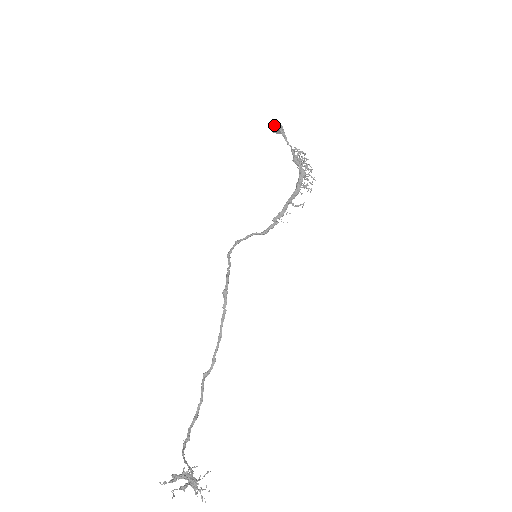
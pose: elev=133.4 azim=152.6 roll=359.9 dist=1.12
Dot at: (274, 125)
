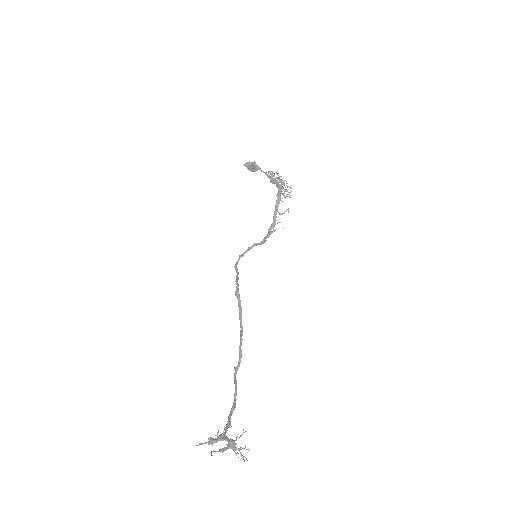
Dot at: (249, 164)
